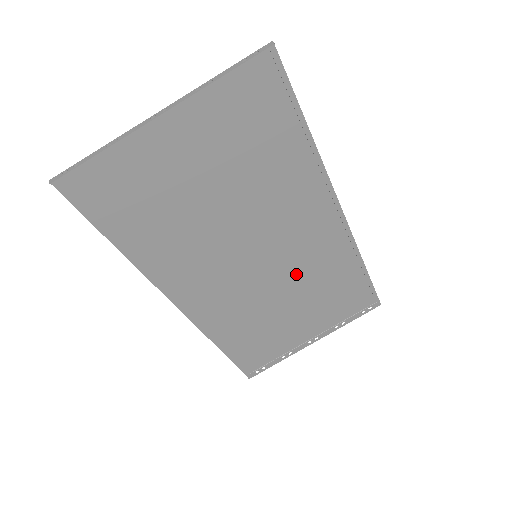
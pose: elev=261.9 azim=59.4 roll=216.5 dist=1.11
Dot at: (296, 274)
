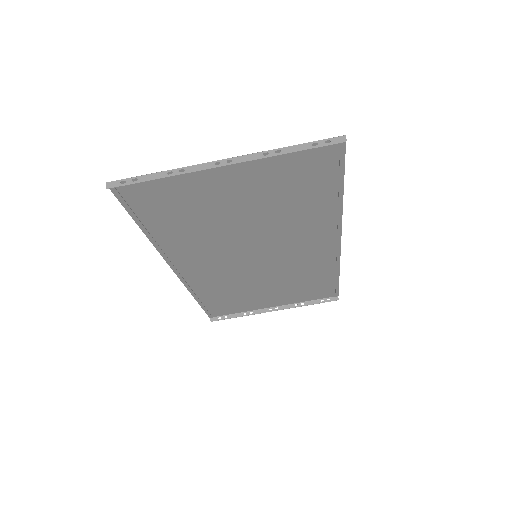
Dot at: (282, 271)
